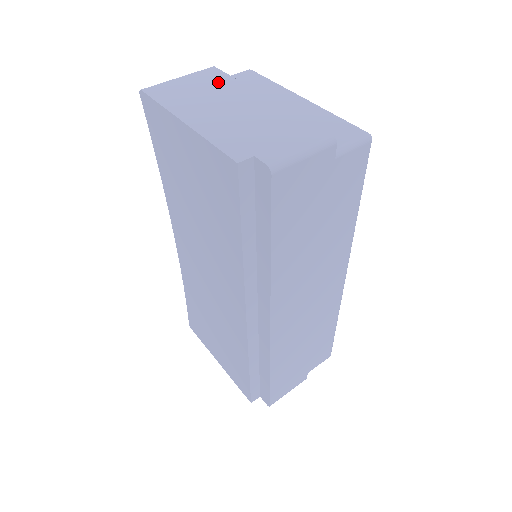
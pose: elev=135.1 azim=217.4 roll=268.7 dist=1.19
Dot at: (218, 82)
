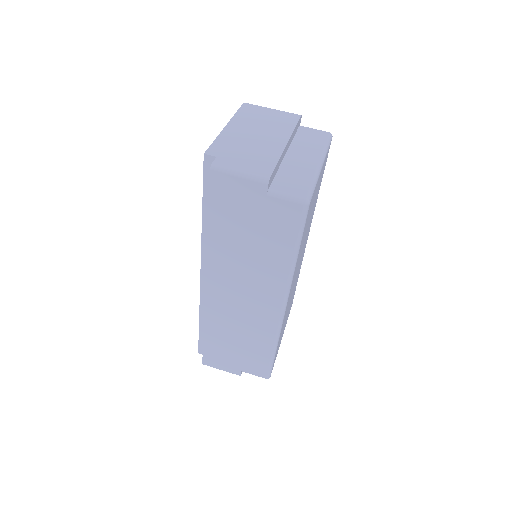
Dot at: (283, 122)
